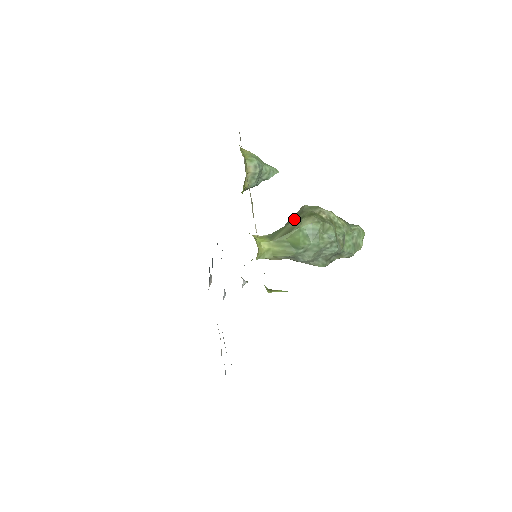
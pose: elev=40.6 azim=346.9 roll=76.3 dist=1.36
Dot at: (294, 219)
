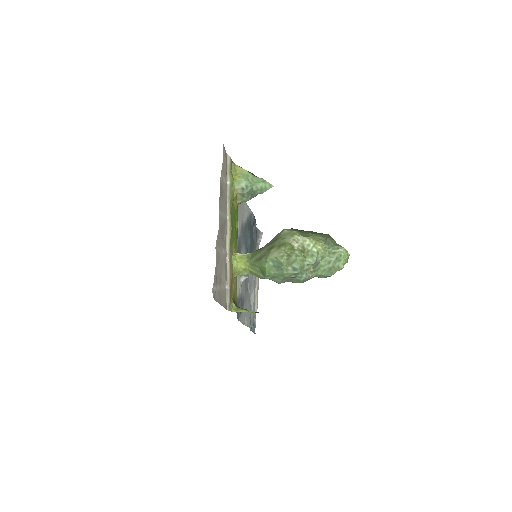
Dot at: (269, 245)
